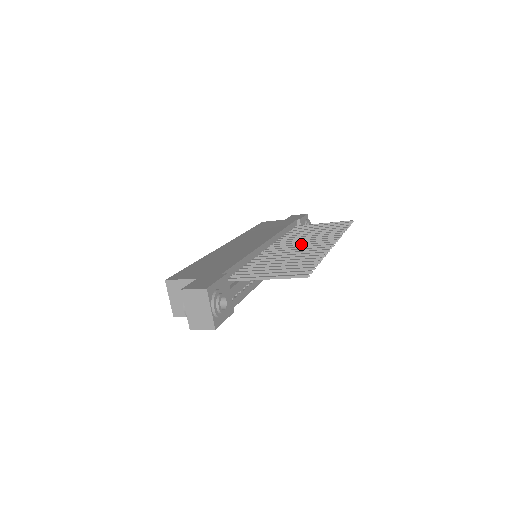
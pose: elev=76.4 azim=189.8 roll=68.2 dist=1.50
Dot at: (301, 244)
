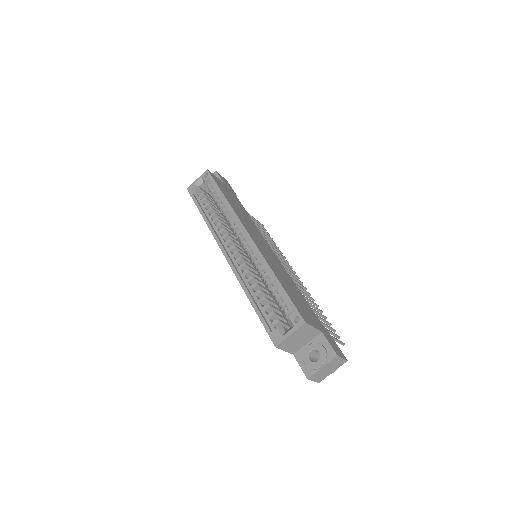
Dot at: occluded
